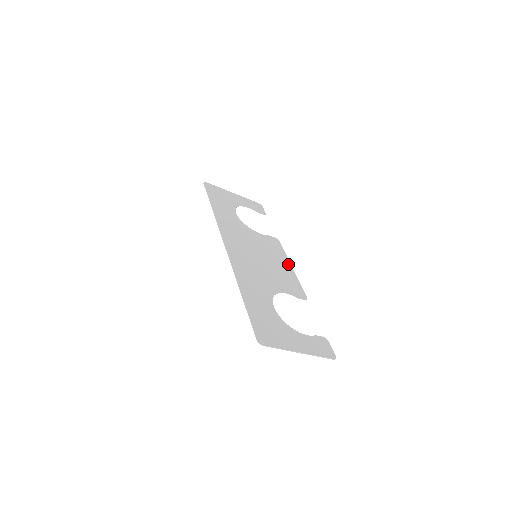
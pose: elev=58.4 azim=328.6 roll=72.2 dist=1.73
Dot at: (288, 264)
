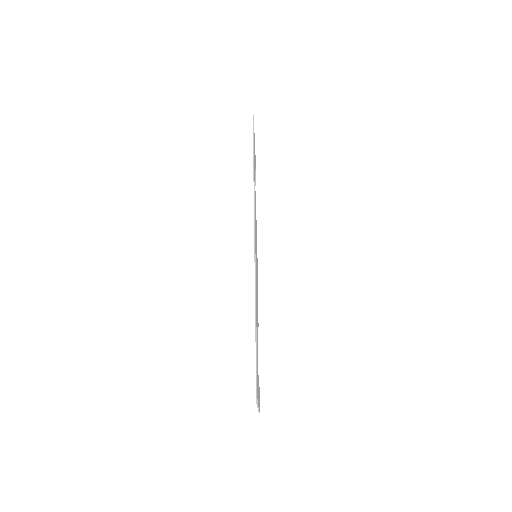
Dot at: occluded
